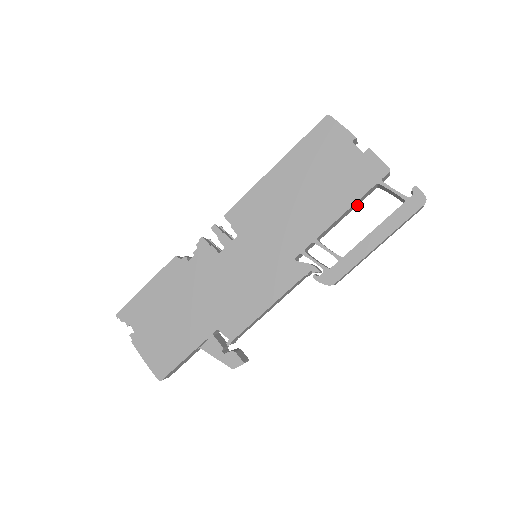
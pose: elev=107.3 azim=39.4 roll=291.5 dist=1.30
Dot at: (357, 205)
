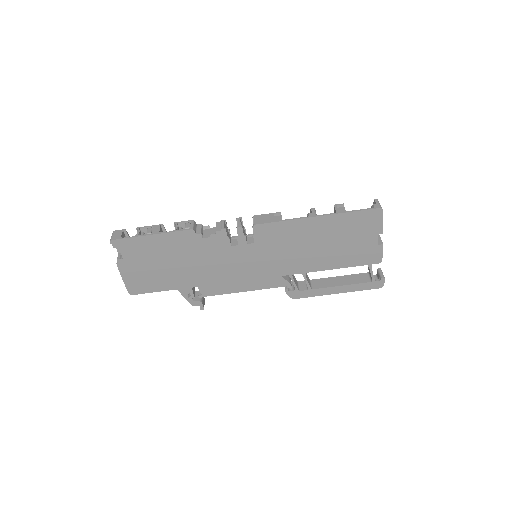
Dot at: occluded
